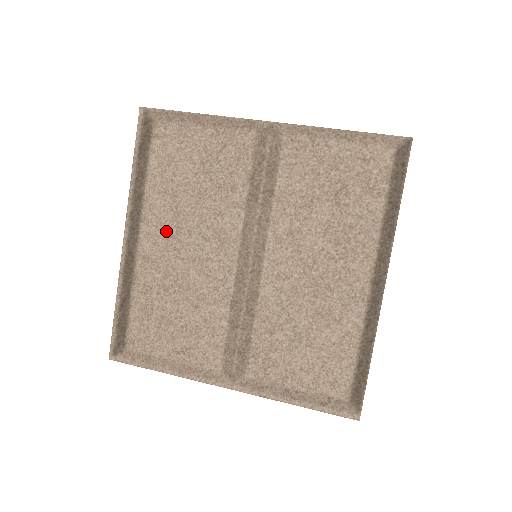
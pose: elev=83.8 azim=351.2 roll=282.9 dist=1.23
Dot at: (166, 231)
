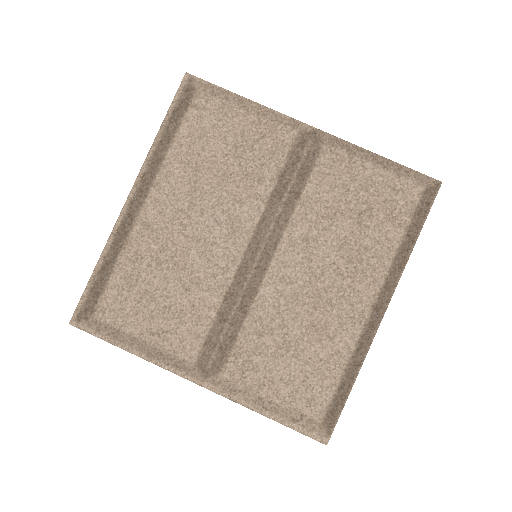
Dot at: (177, 203)
